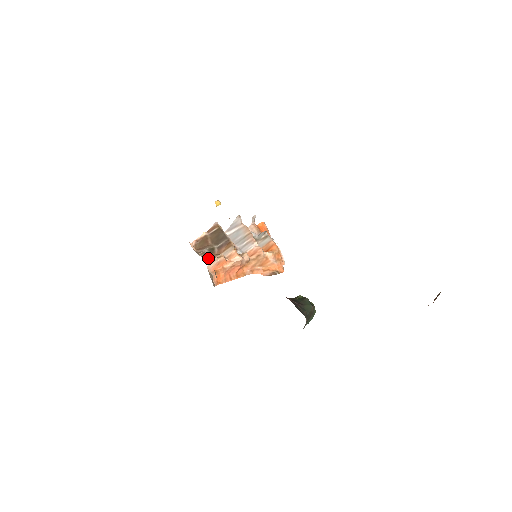
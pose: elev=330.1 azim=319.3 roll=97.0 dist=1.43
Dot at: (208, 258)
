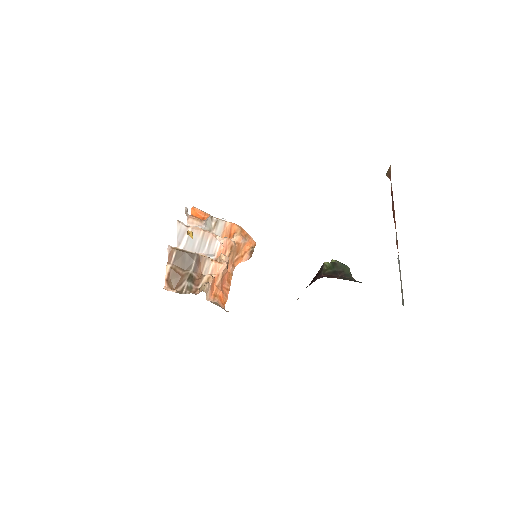
Dot at: (196, 289)
